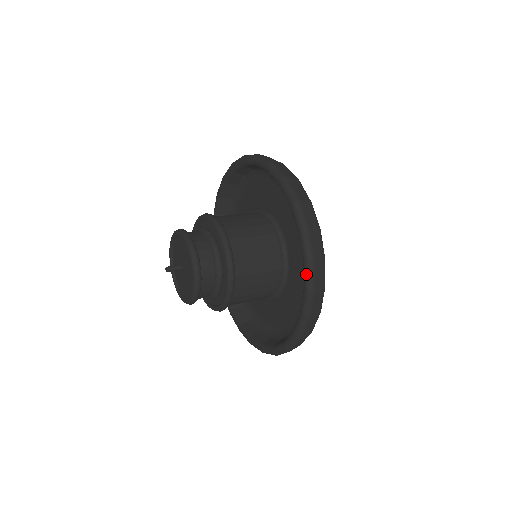
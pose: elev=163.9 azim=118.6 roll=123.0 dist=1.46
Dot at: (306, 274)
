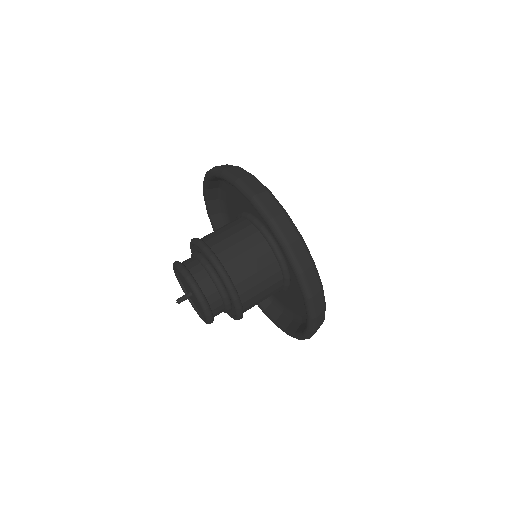
Dot at: (288, 259)
